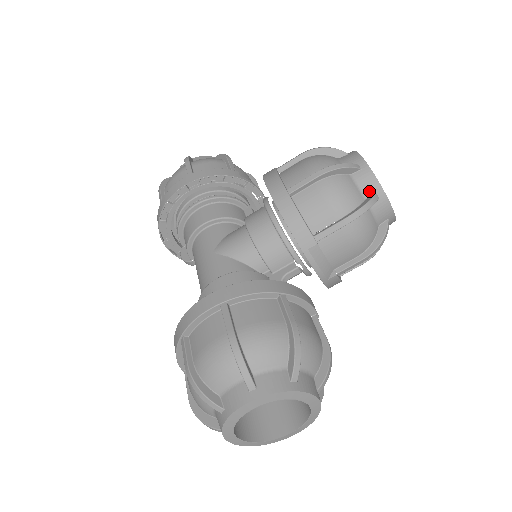
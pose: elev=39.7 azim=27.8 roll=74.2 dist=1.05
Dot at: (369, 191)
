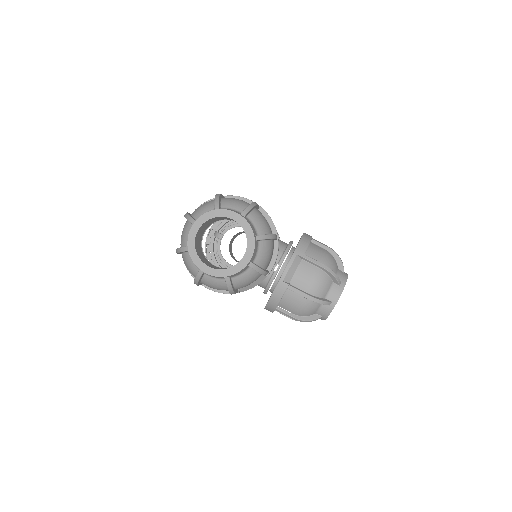
Dot at: occluded
